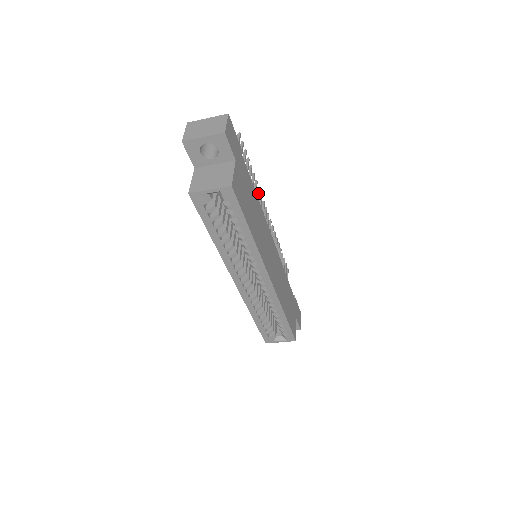
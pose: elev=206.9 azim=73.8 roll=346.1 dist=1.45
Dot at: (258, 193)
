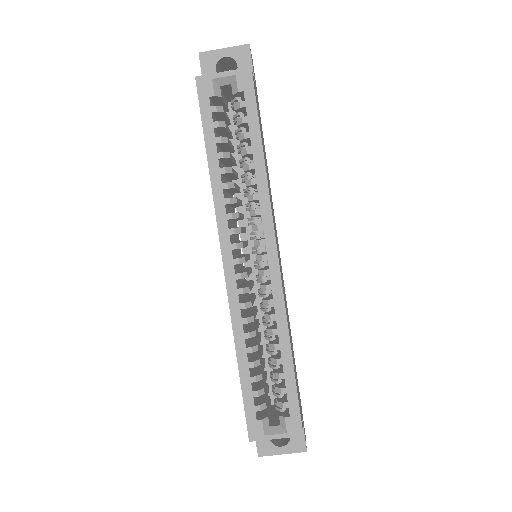
Dot at: occluded
